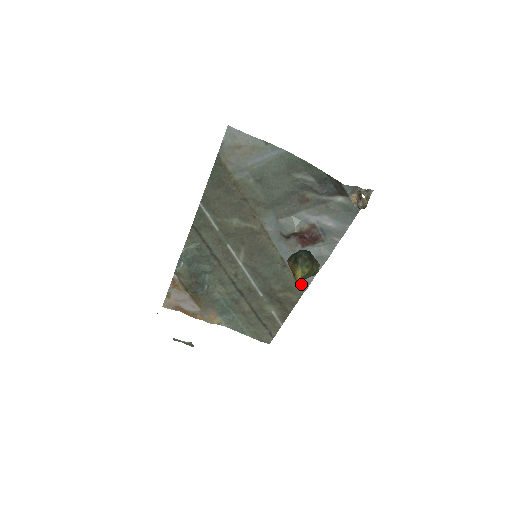
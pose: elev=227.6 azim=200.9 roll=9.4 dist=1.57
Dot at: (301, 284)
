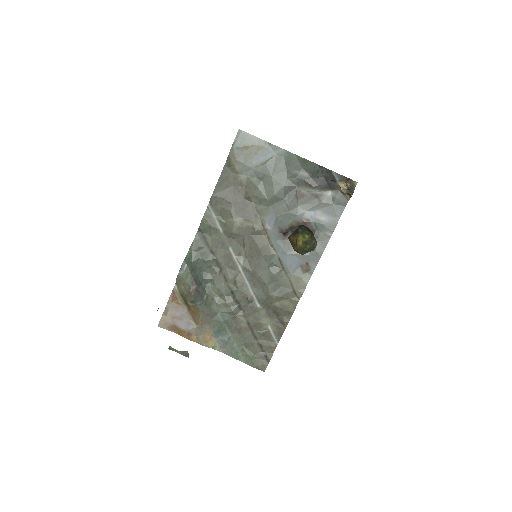
Dot at: (297, 288)
